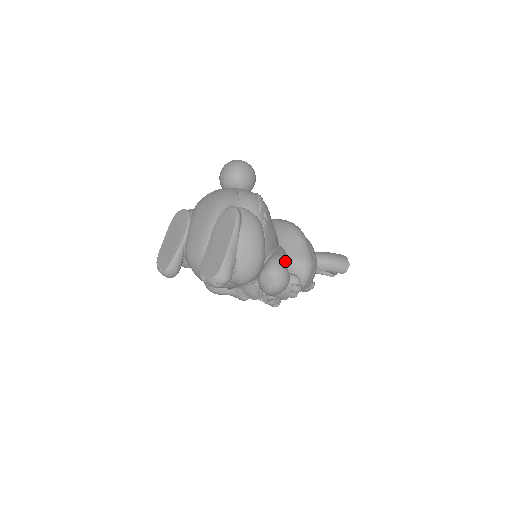
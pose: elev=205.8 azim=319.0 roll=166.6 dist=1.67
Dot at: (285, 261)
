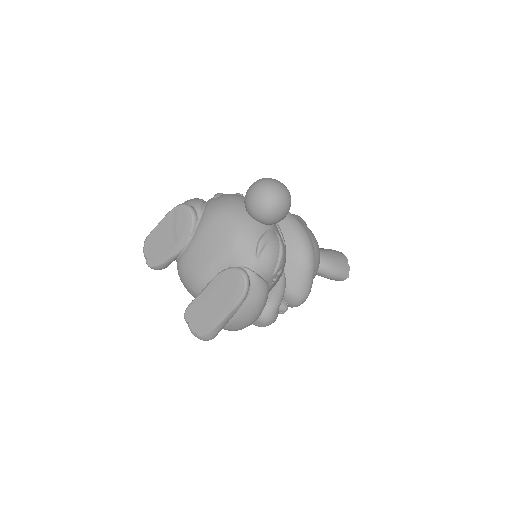
Dot at: (279, 306)
